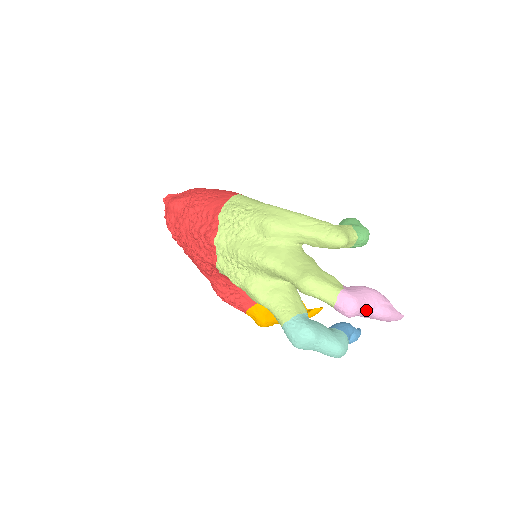
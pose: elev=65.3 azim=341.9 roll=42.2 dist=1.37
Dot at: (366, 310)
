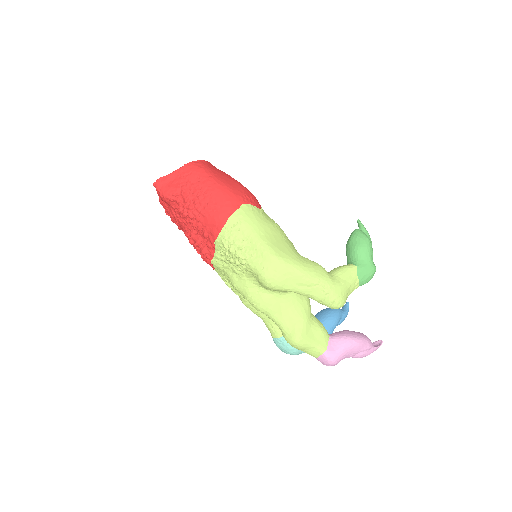
Dot at: (344, 358)
